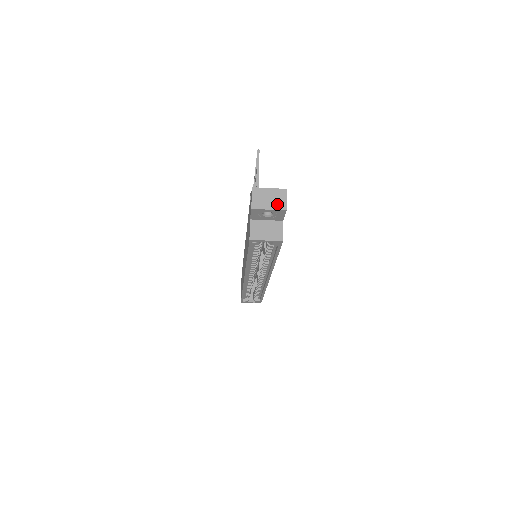
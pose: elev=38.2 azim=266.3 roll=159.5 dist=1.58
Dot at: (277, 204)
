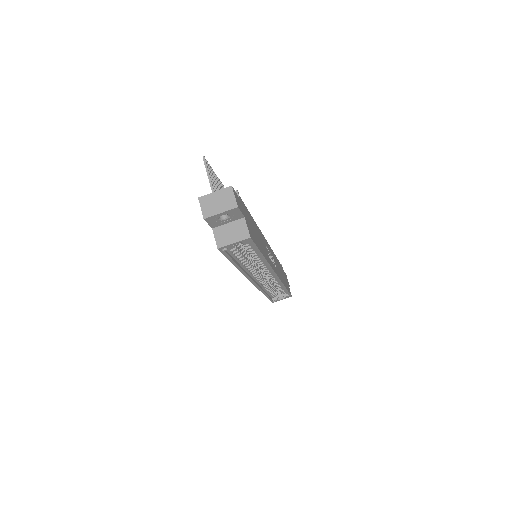
Dot at: (227, 204)
